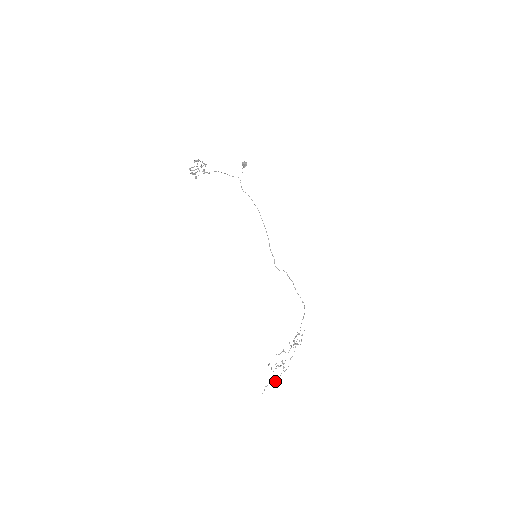
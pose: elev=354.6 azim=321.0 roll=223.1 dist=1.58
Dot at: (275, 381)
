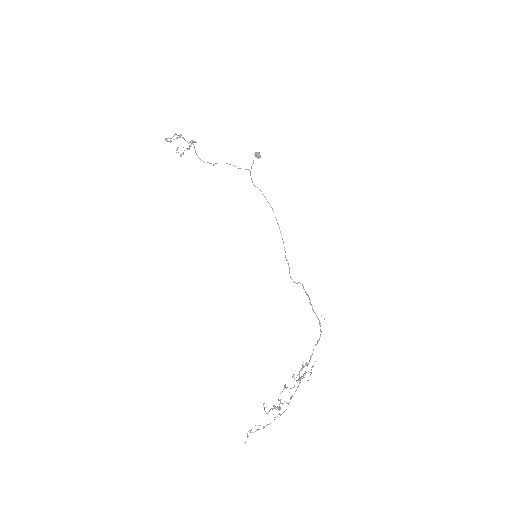
Dot at: occluded
